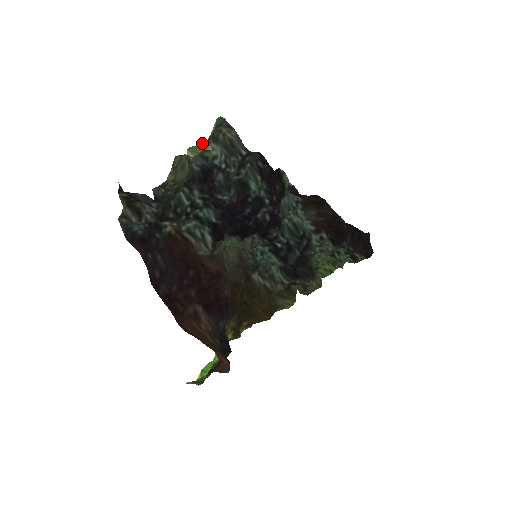
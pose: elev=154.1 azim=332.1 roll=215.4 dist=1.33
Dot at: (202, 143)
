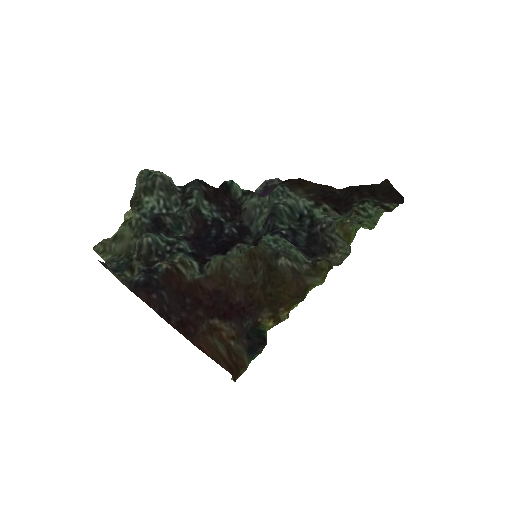
Dot at: occluded
